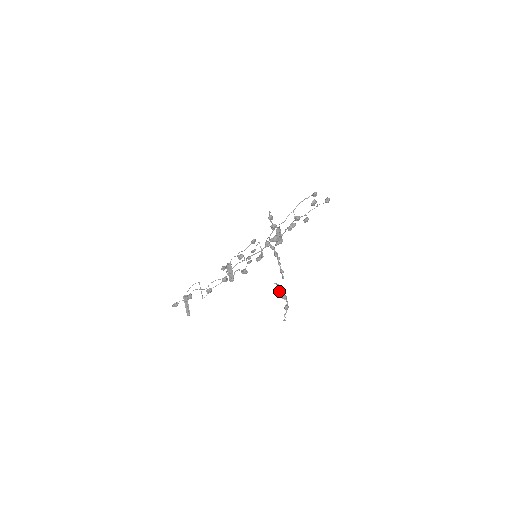
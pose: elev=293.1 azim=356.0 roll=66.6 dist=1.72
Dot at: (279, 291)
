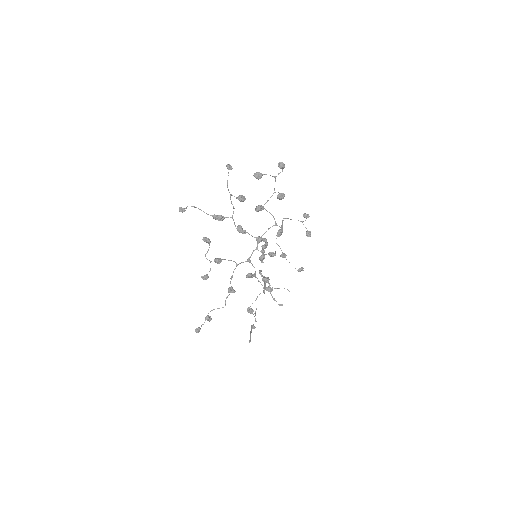
Dot at: (261, 276)
